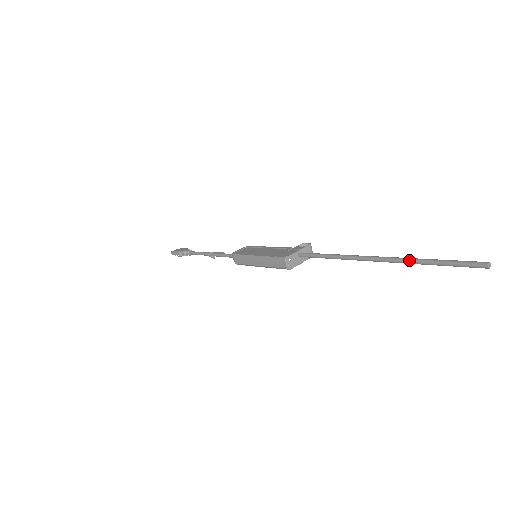
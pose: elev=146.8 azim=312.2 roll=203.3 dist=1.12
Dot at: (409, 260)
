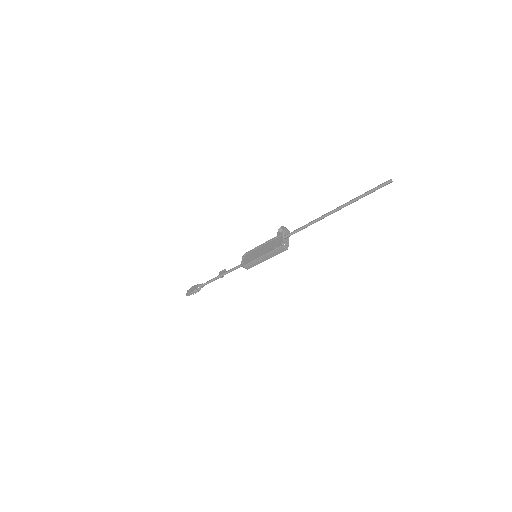
Dot at: (352, 202)
